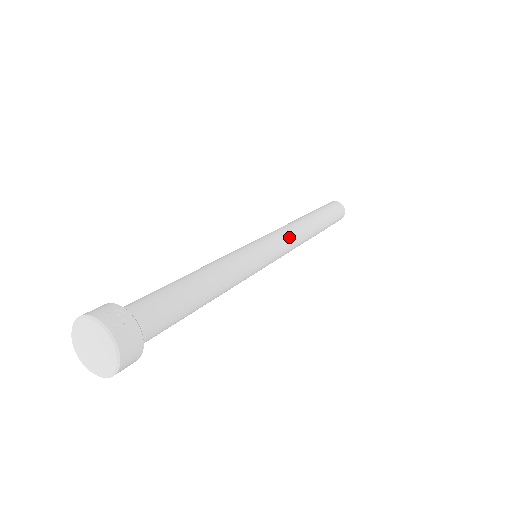
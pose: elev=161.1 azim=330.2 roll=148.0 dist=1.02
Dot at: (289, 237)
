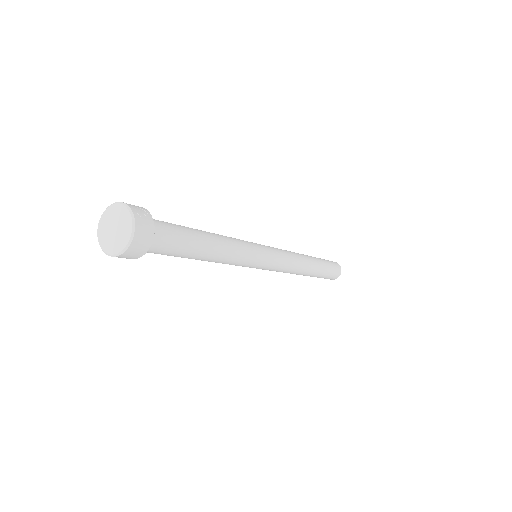
Dot at: (288, 257)
